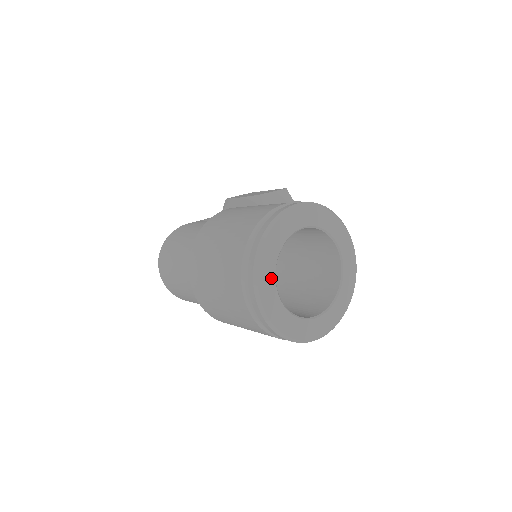
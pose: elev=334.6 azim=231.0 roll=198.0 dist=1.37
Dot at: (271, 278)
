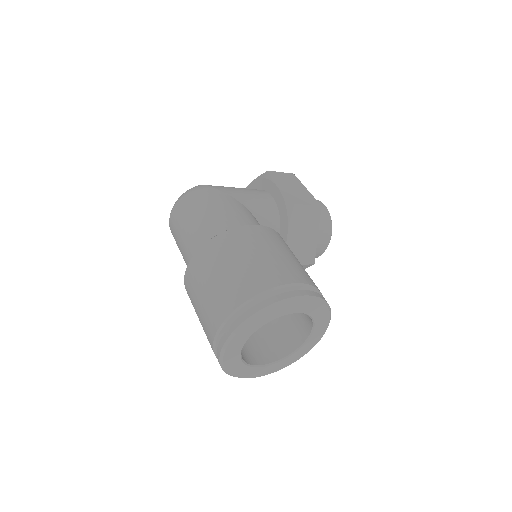
Dot at: (243, 340)
